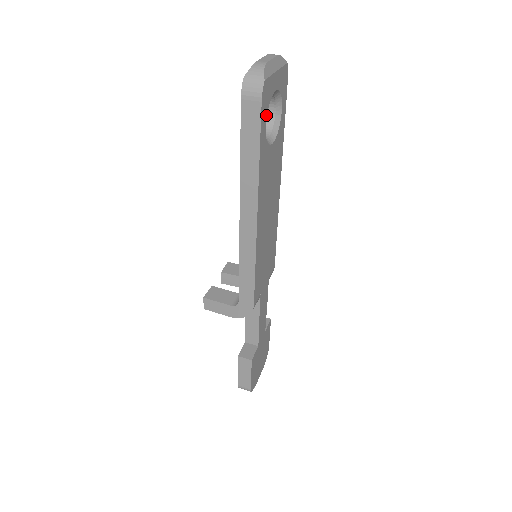
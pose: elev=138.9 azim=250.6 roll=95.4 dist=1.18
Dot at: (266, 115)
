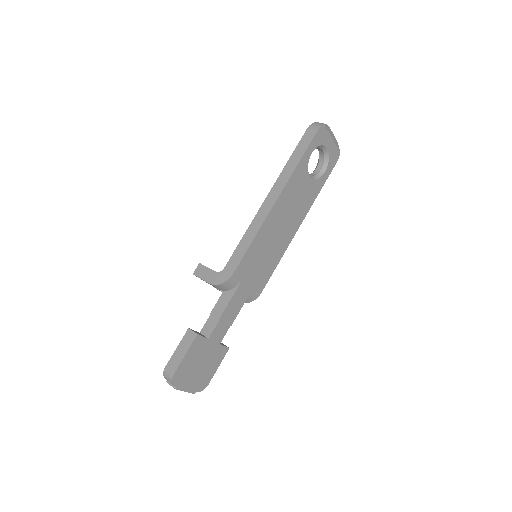
Dot at: (316, 147)
